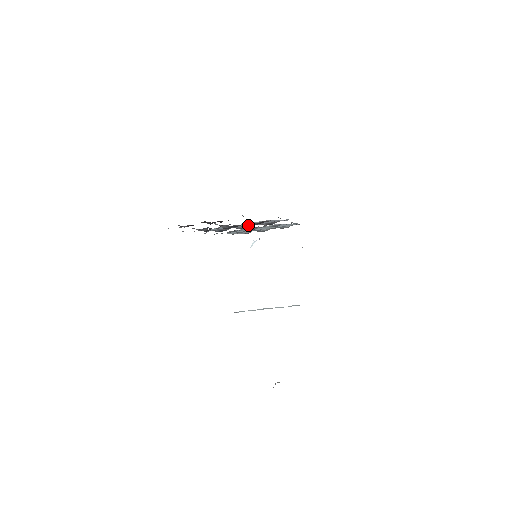
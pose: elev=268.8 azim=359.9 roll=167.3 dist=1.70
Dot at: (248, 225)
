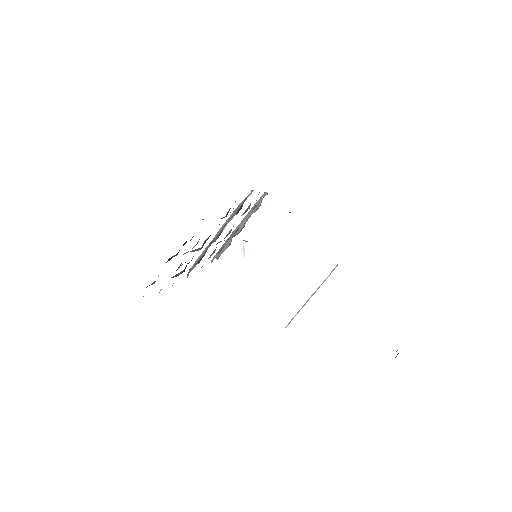
Dot at: (220, 231)
